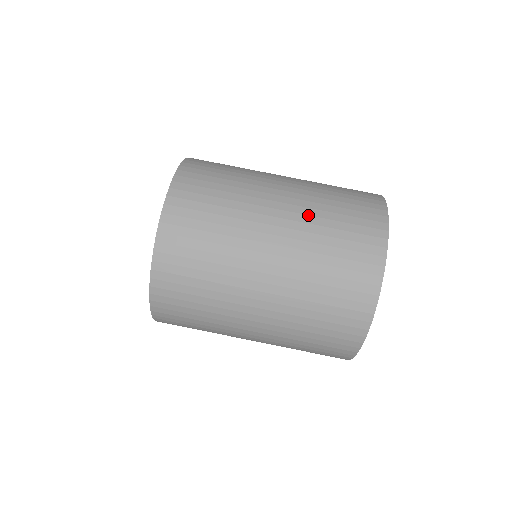
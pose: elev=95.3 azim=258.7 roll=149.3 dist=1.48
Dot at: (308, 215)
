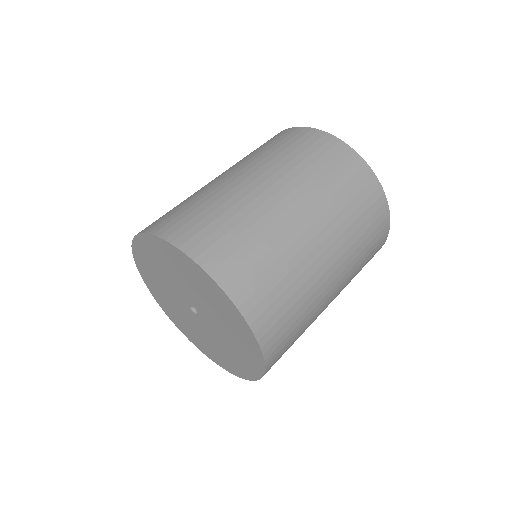
Dot at: (281, 168)
